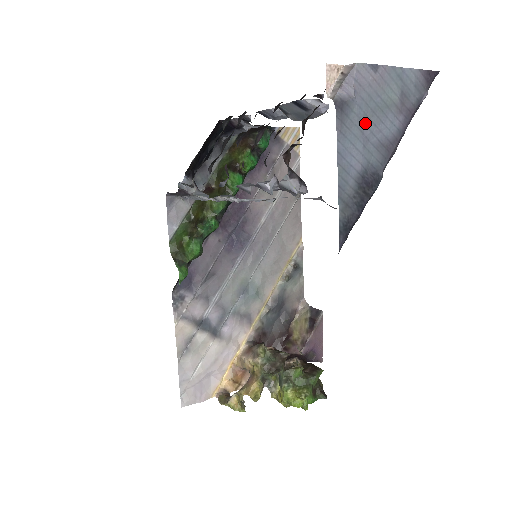
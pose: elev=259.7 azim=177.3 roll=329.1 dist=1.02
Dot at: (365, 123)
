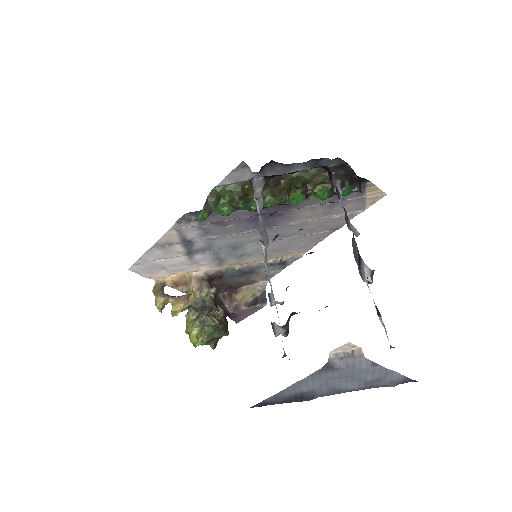
Dot at: (335, 378)
